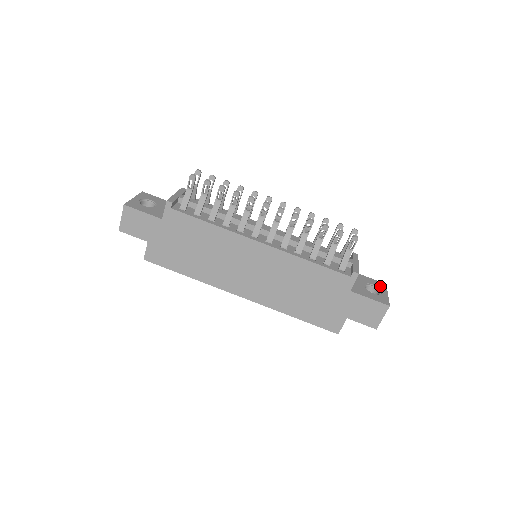
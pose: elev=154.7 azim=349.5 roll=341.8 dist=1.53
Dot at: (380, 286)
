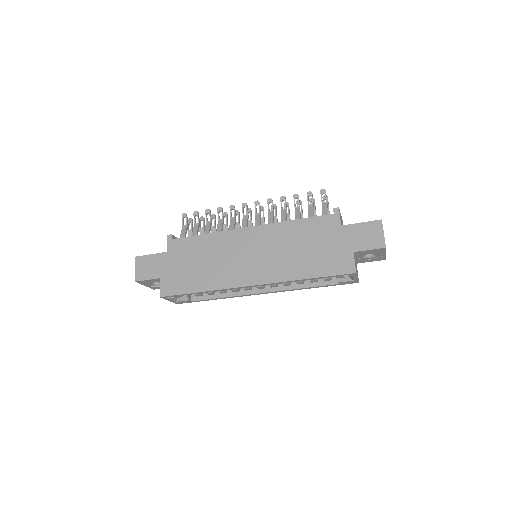
Dot at: occluded
